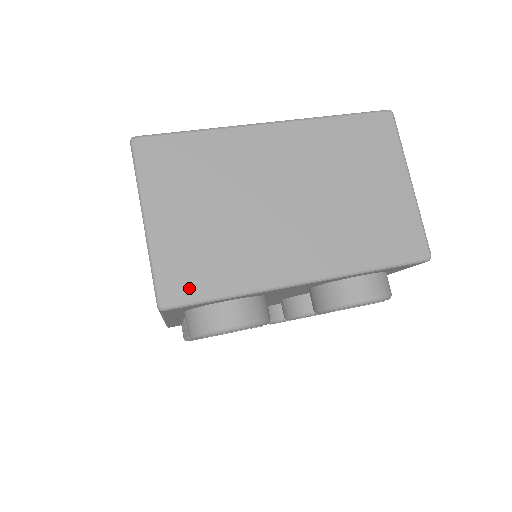
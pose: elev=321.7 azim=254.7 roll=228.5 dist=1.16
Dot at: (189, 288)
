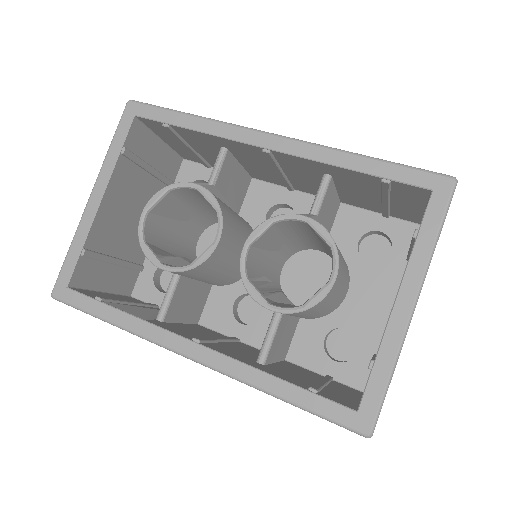
Dot at: occluded
